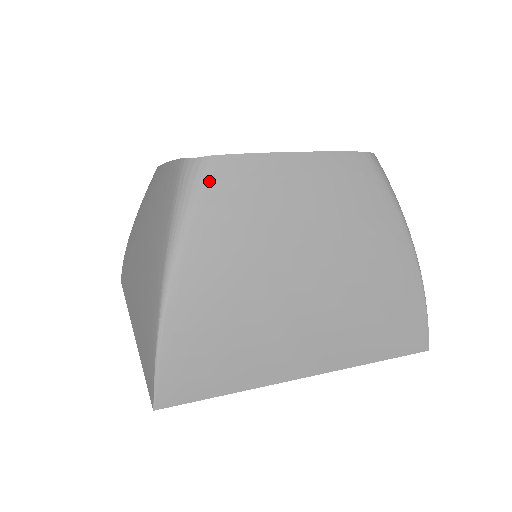
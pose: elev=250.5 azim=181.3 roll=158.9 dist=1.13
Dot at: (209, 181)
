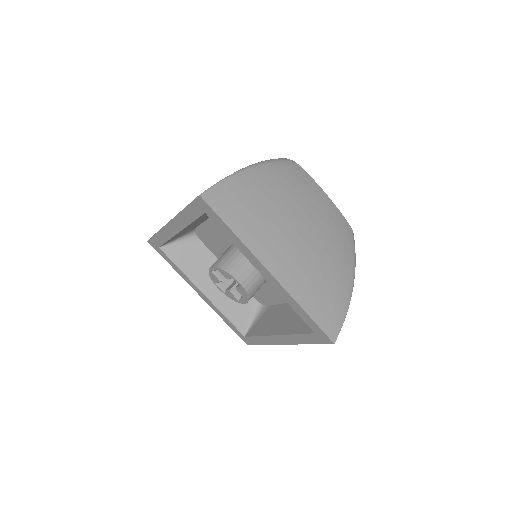
Dot at: (290, 164)
